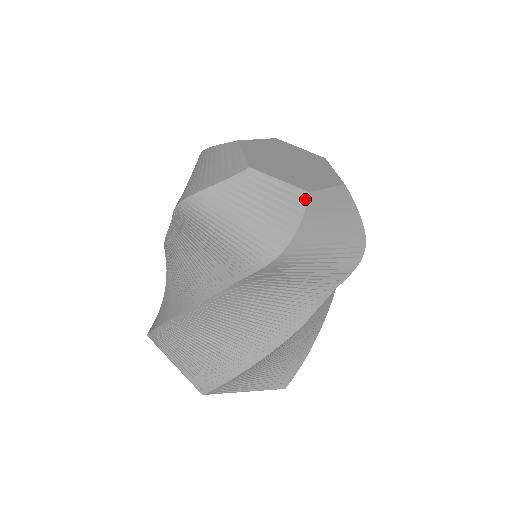
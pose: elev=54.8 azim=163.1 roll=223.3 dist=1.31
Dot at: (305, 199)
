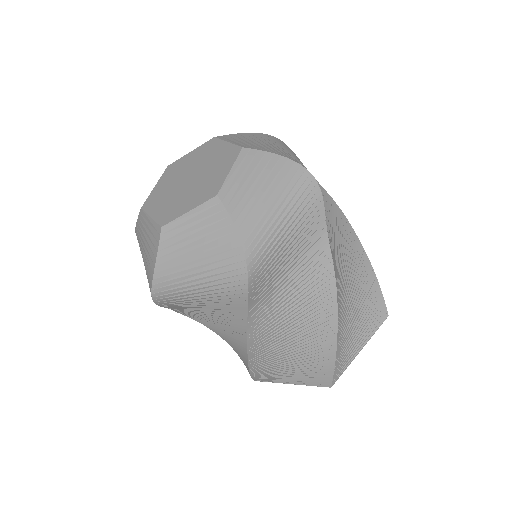
Dot at: (220, 204)
